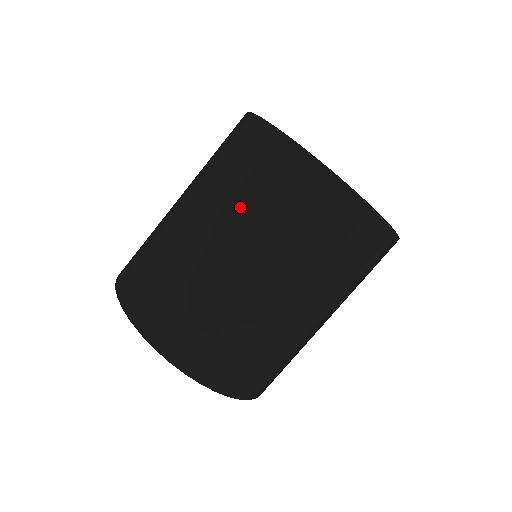
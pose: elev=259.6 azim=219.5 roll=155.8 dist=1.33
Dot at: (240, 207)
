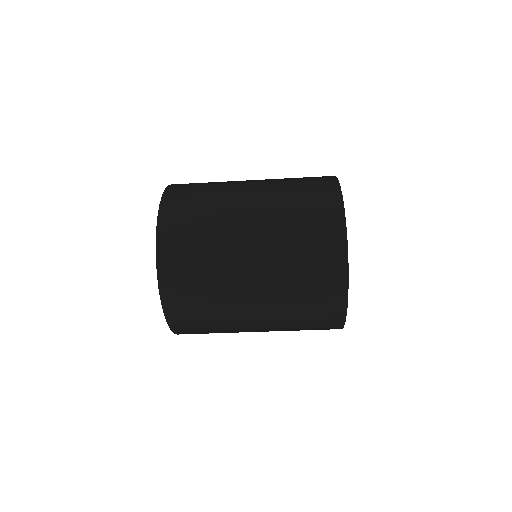
Dot at: (286, 317)
